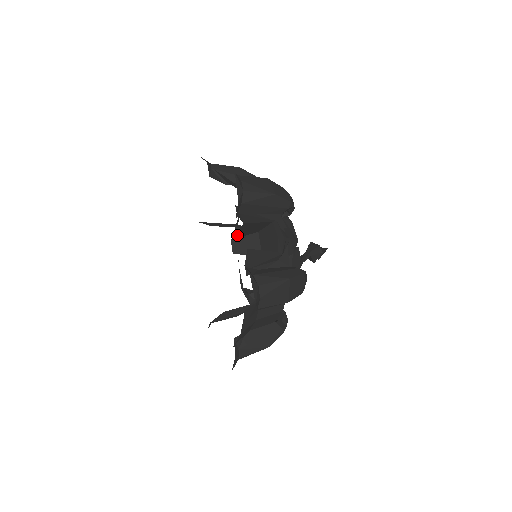
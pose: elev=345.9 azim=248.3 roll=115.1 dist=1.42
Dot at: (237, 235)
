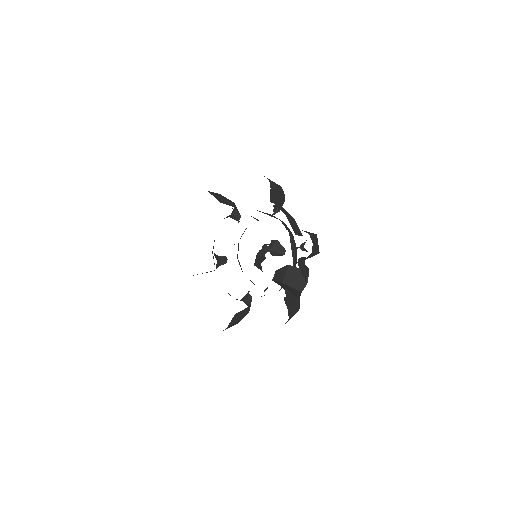
Dot at: occluded
